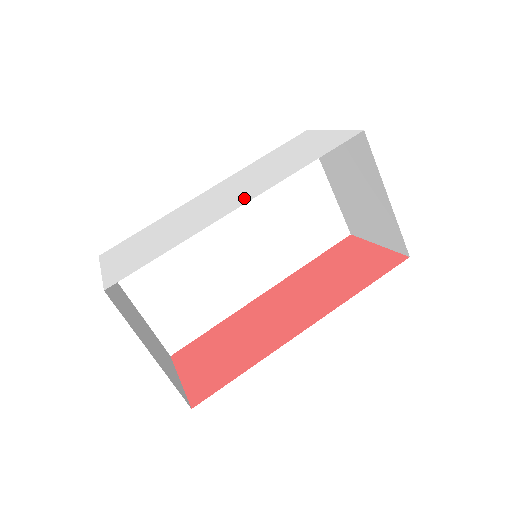
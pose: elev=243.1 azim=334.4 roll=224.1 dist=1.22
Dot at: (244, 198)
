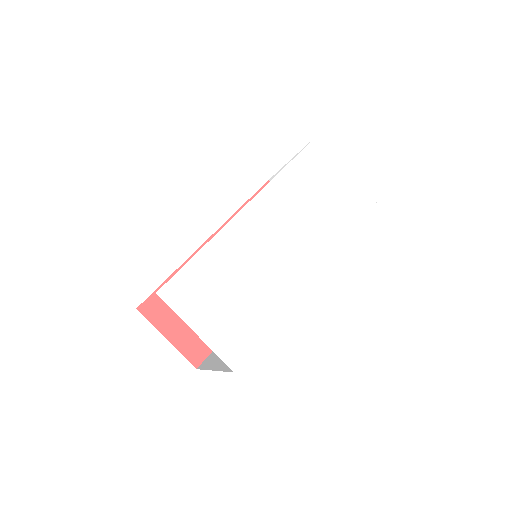
Dot at: (310, 265)
